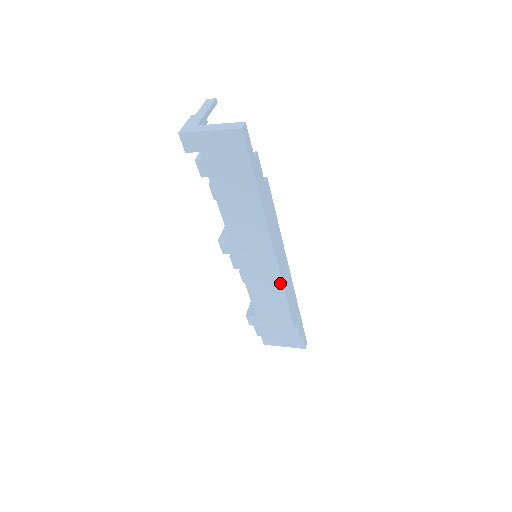
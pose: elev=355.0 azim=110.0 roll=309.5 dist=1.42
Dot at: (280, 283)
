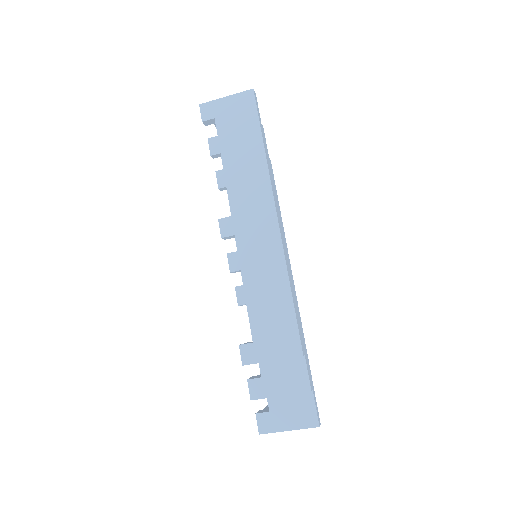
Dot at: (284, 269)
